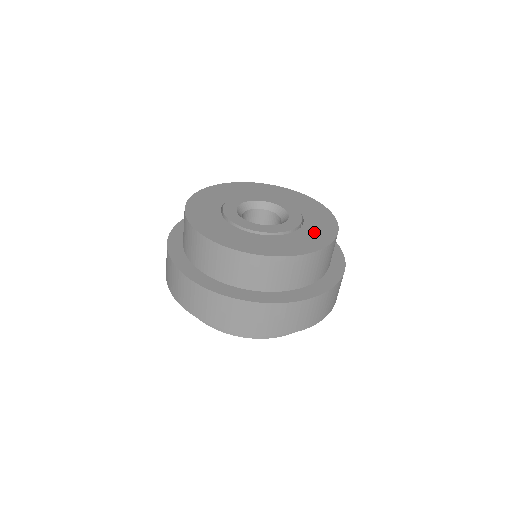
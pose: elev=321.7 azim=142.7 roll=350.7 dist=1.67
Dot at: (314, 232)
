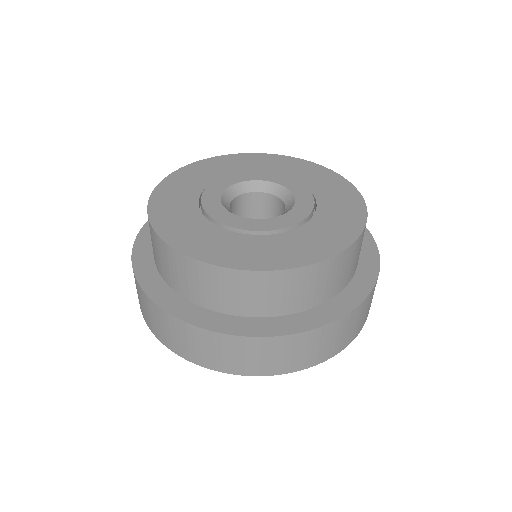
Dot at: (332, 194)
